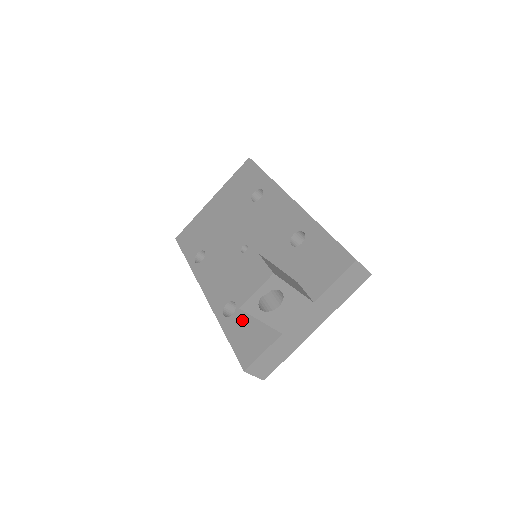
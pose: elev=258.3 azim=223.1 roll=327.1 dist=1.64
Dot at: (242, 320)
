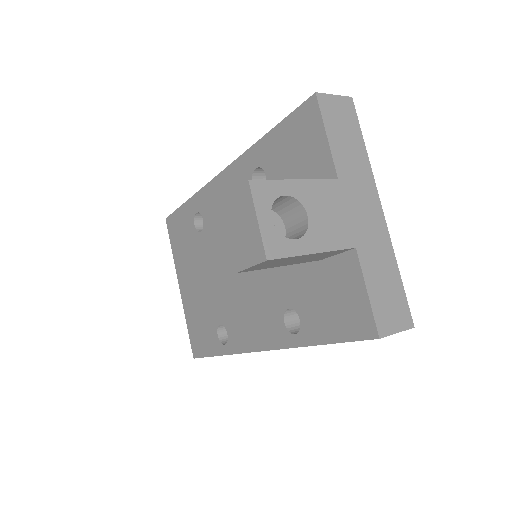
Dot at: (312, 307)
